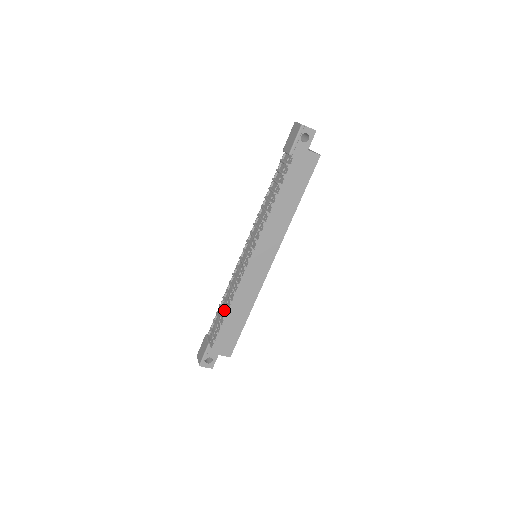
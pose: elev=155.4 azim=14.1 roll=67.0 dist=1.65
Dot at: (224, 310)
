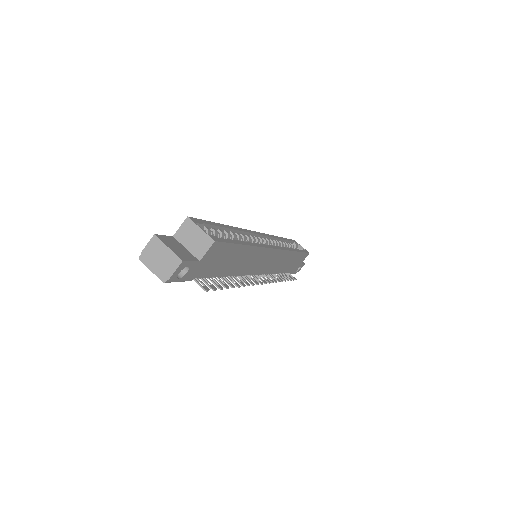
Dot at: occluded
